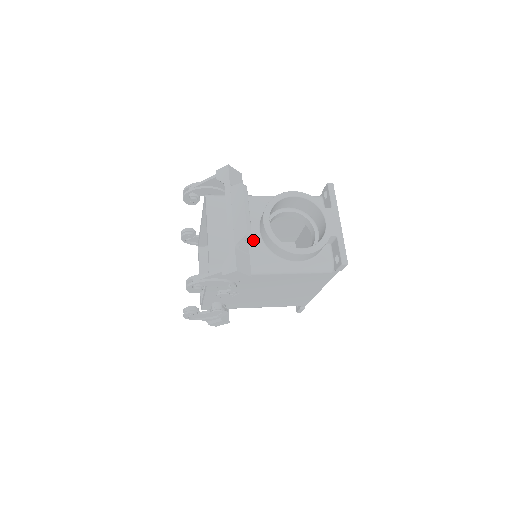
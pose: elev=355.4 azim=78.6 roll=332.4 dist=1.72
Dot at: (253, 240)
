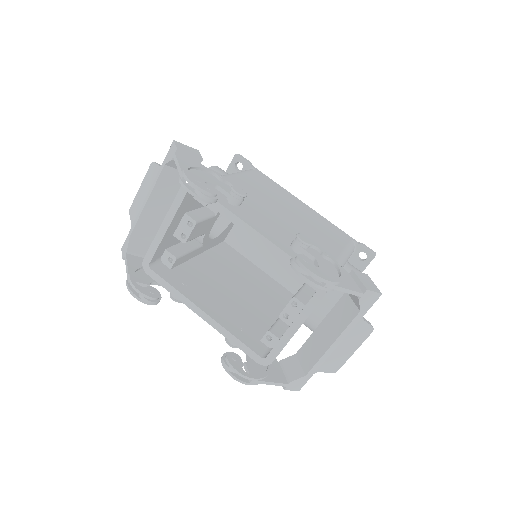
Dot at: occluded
